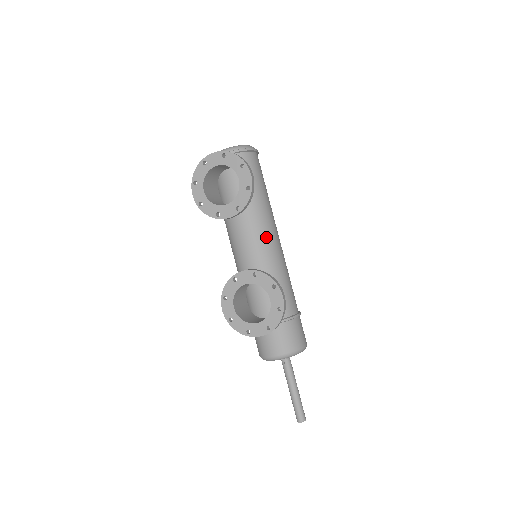
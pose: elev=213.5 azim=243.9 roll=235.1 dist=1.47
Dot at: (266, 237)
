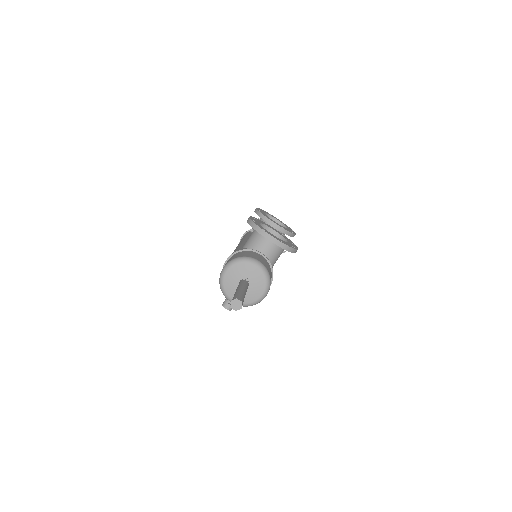
Dot at: occluded
